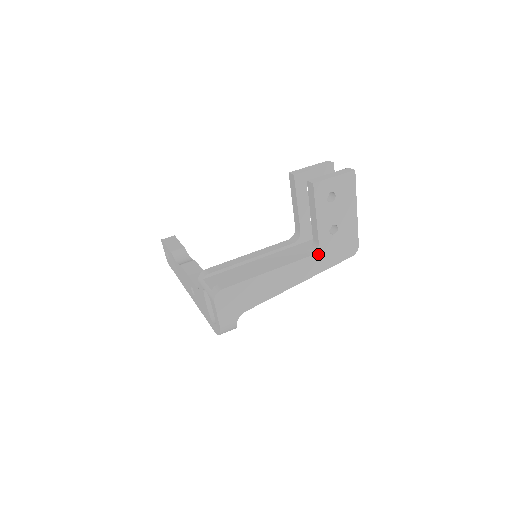
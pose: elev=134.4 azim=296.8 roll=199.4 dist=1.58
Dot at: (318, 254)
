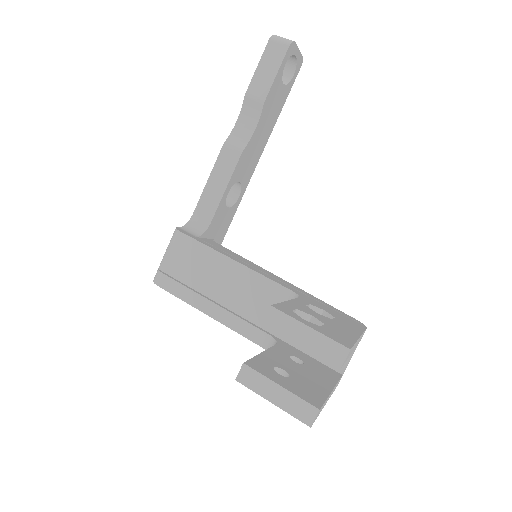
Dot at: occluded
